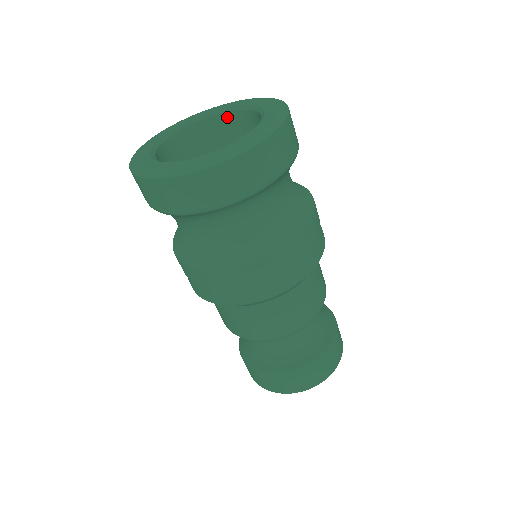
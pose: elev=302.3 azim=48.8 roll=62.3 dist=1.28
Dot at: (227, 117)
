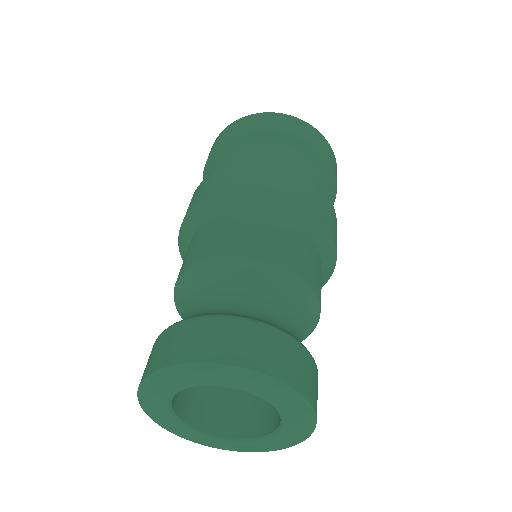
Dot at: occluded
